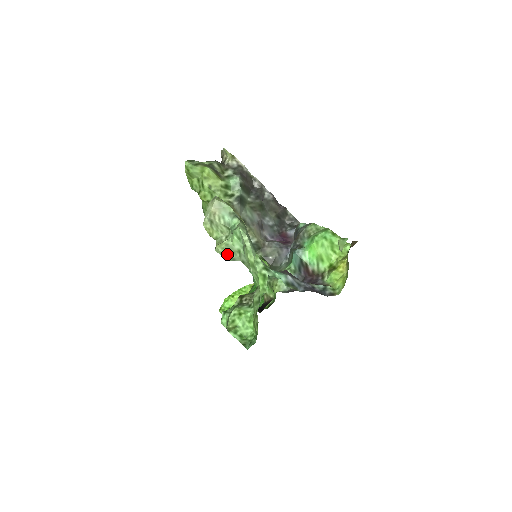
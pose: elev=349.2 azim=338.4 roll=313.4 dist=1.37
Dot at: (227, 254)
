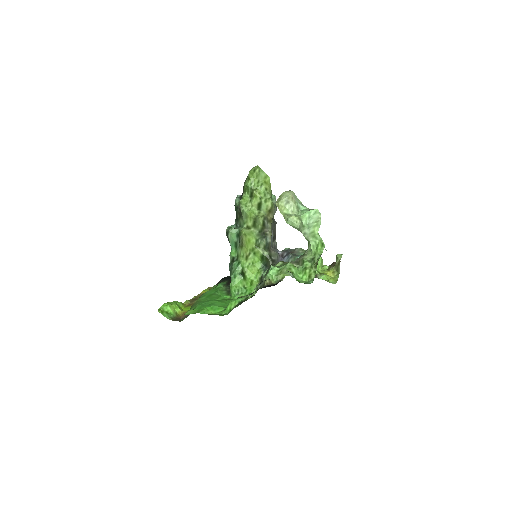
Dot at: (299, 223)
